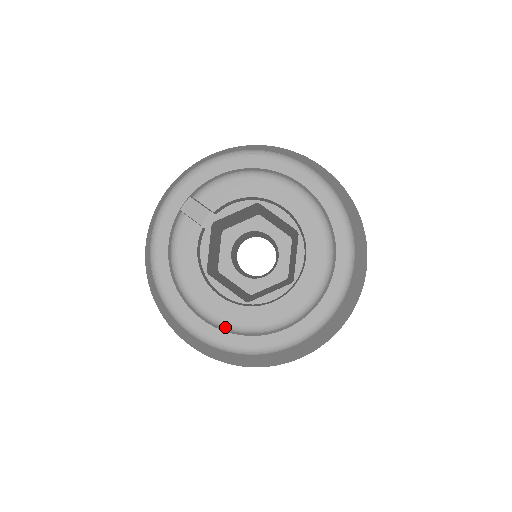
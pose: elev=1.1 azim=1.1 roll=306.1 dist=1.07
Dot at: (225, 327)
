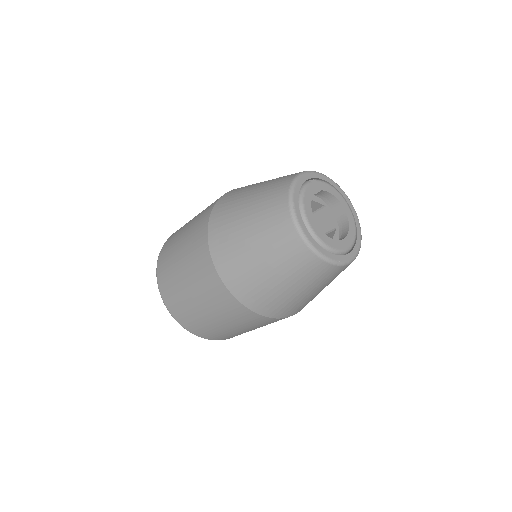
Dot at: (313, 235)
